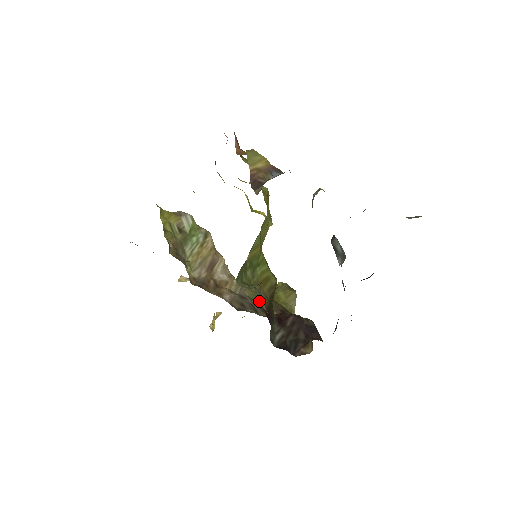
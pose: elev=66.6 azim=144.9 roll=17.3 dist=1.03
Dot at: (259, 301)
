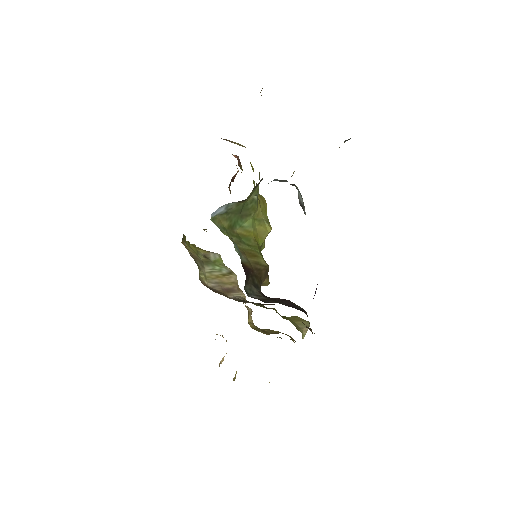
Dot at: (260, 303)
